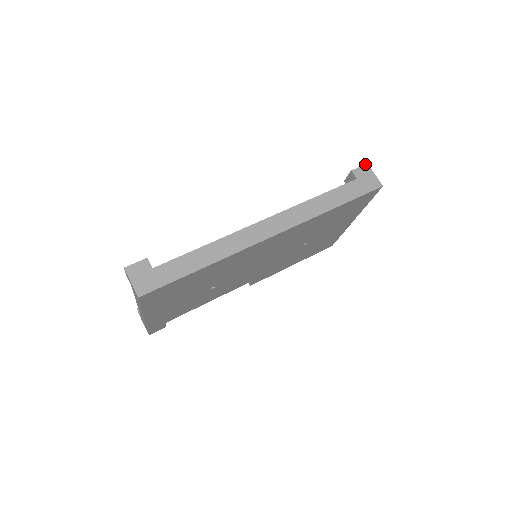
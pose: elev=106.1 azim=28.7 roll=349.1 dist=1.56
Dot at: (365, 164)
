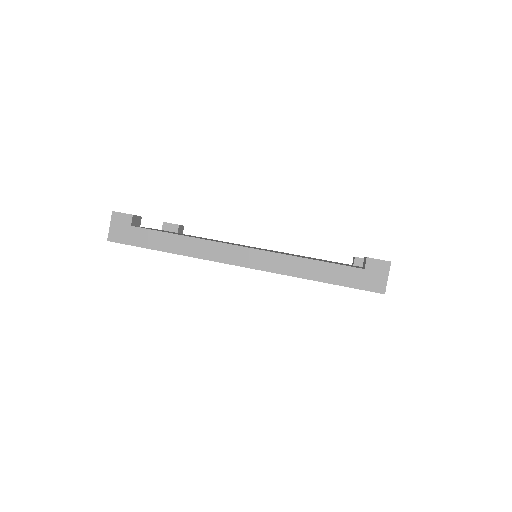
Dot at: occluded
